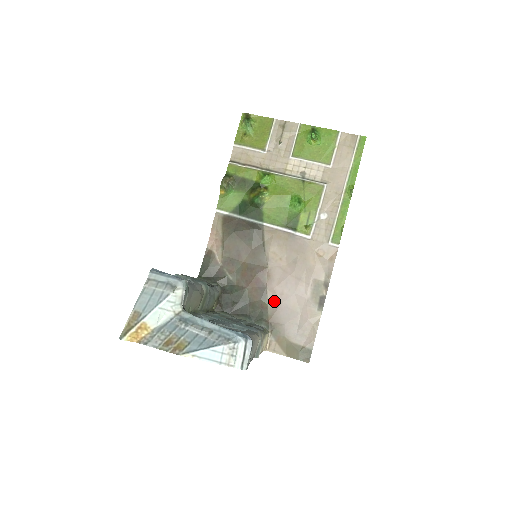
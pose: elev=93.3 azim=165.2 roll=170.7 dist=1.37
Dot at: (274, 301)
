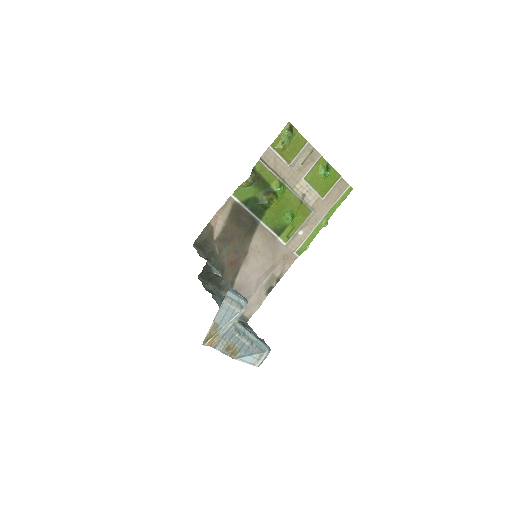
Dot at: (241, 280)
